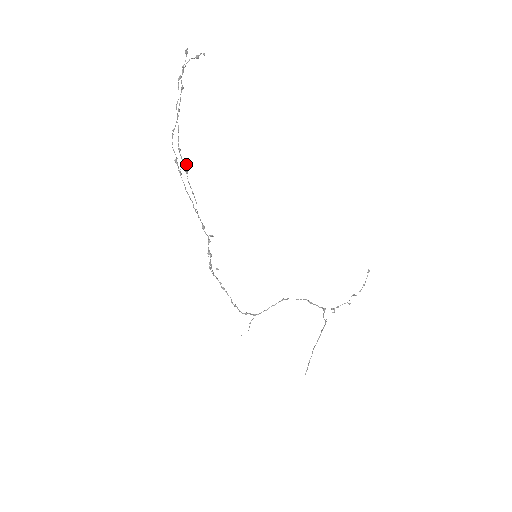
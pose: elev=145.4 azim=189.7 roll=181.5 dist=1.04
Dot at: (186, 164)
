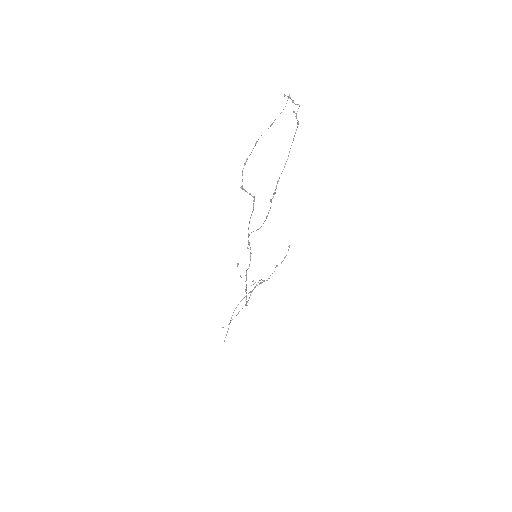
Dot at: (275, 193)
